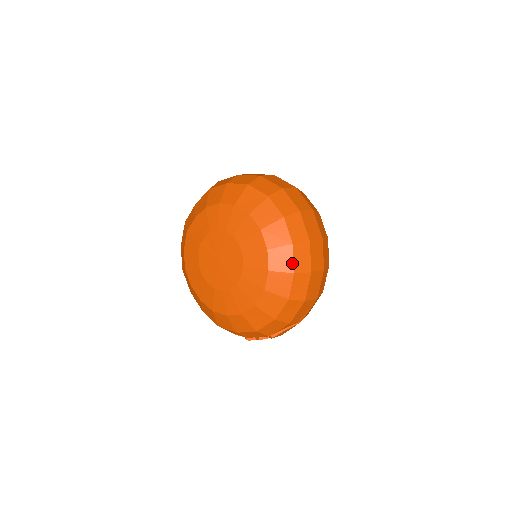
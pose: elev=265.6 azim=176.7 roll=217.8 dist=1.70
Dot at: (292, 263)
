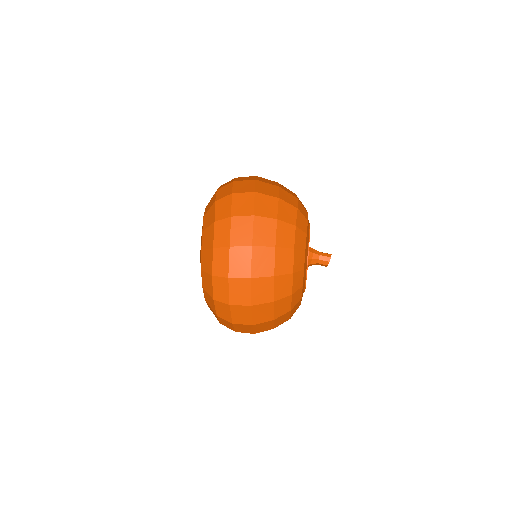
Dot at: (212, 291)
